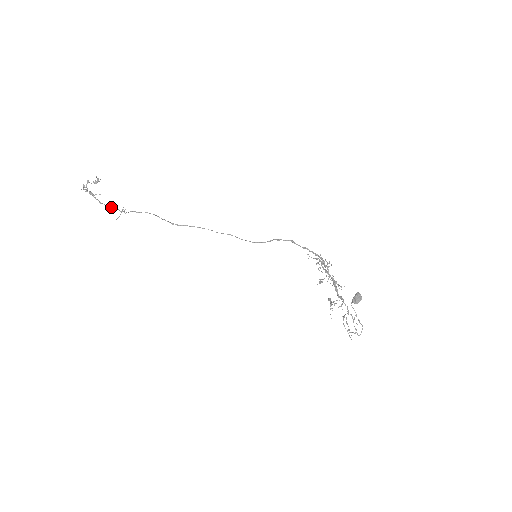
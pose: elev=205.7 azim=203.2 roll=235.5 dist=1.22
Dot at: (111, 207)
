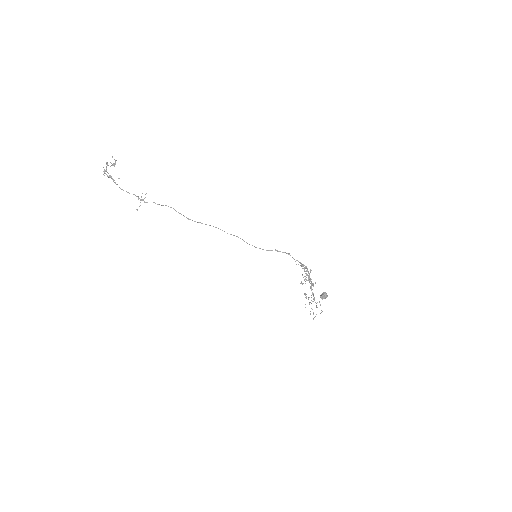
Dot at: occluded
